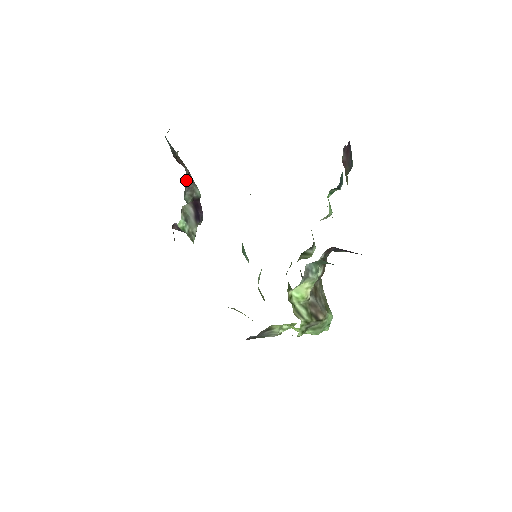
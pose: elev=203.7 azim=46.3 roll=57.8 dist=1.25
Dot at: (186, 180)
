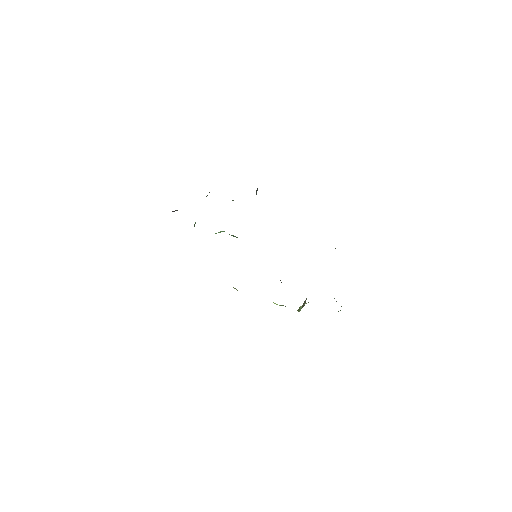
Dot at: occluded
